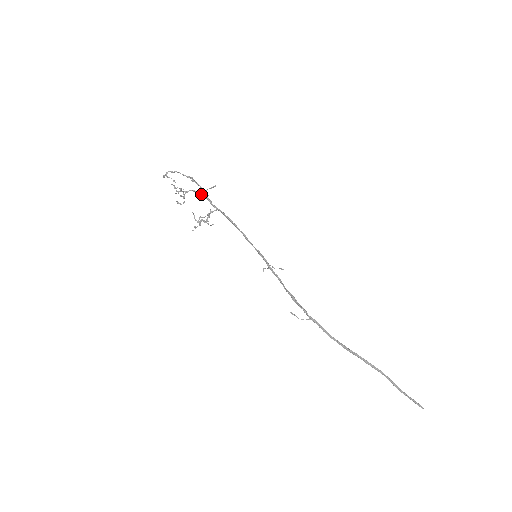
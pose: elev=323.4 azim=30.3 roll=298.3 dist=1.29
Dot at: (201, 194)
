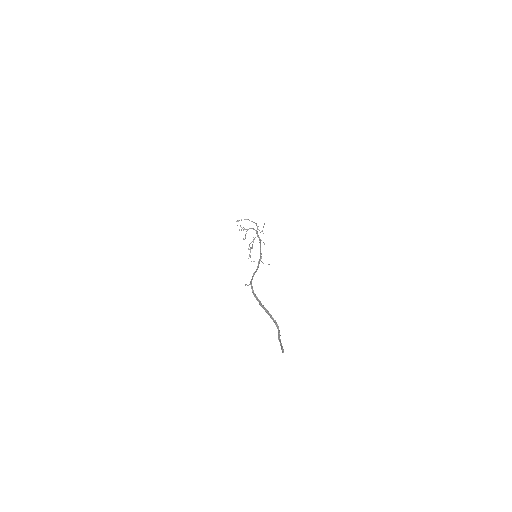
Dot at: (253, 229)
